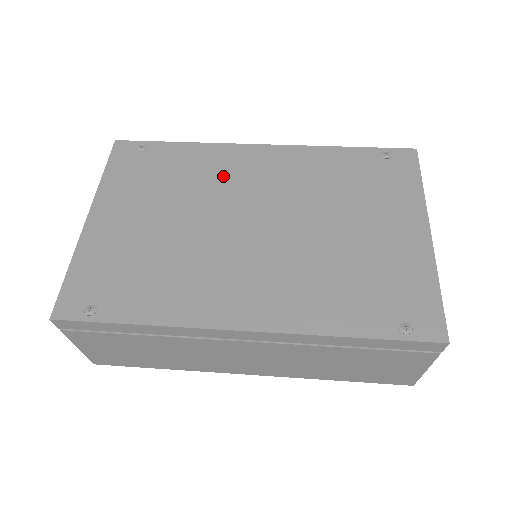
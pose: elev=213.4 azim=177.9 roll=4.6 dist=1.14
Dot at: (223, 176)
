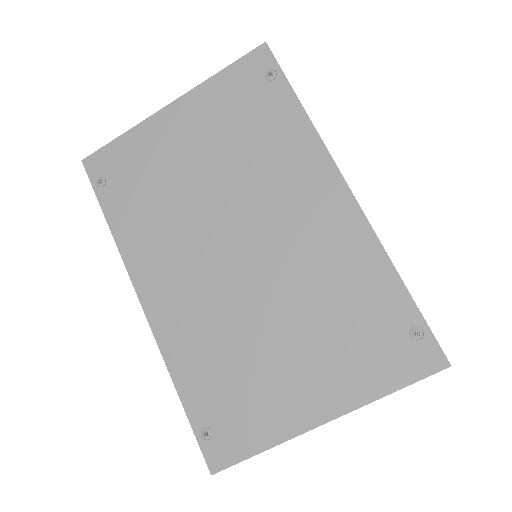
Dot at: (280, 180)
